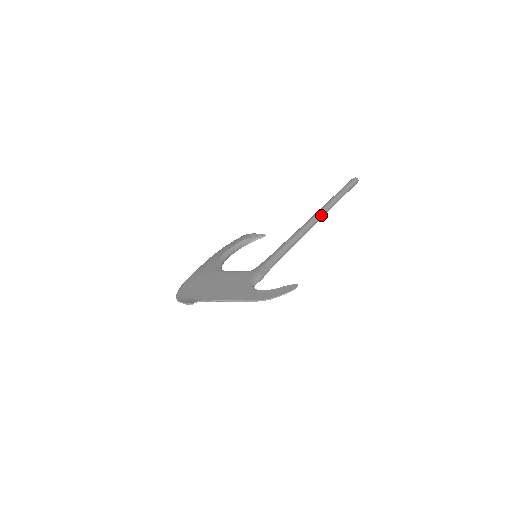
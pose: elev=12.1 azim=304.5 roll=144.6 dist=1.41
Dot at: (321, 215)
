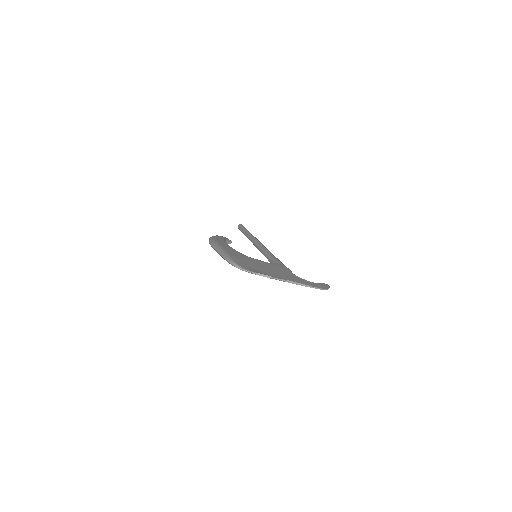
Dot at: occluded
